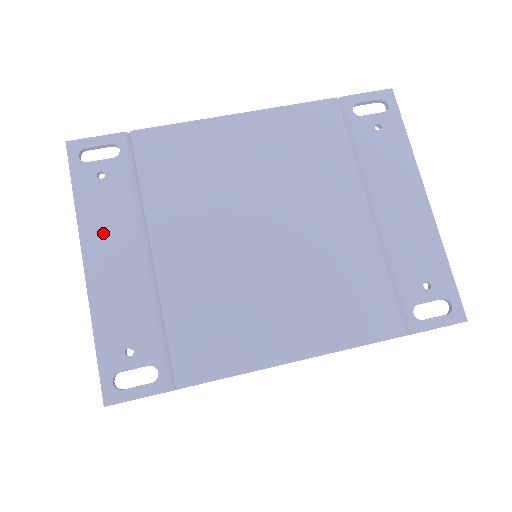
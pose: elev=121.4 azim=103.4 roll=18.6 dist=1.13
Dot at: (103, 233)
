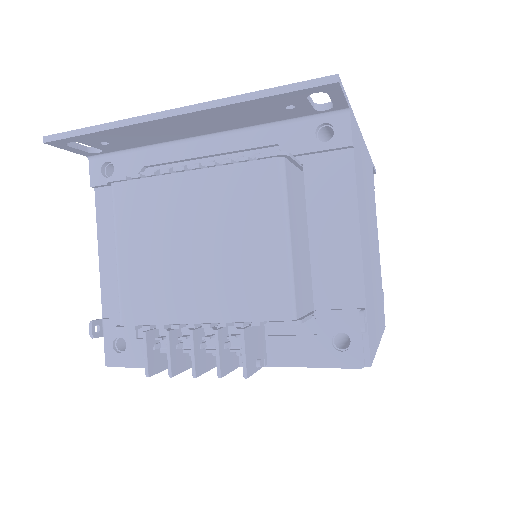
Dot at: occluded
